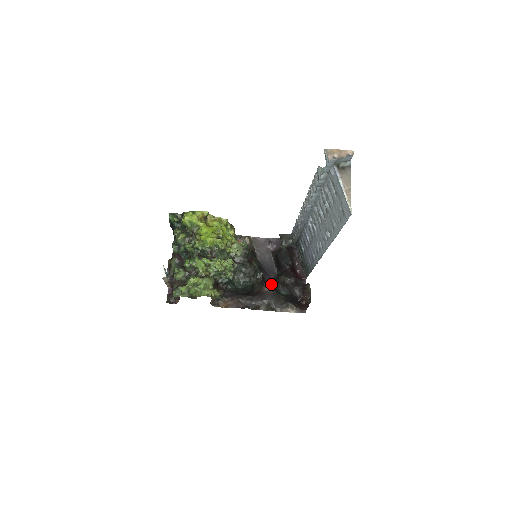
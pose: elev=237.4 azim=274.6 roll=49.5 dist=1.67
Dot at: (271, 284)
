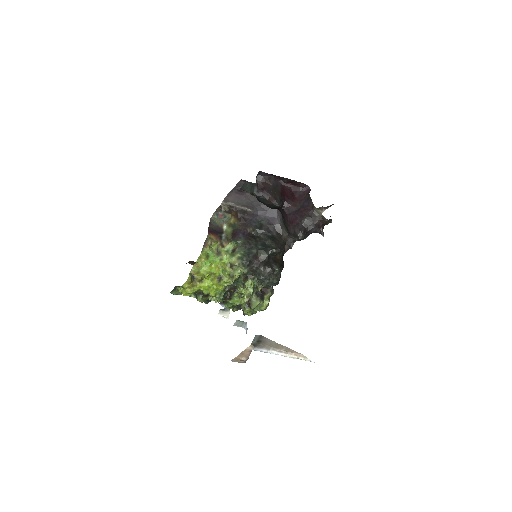
Dot at: (287, 232)
